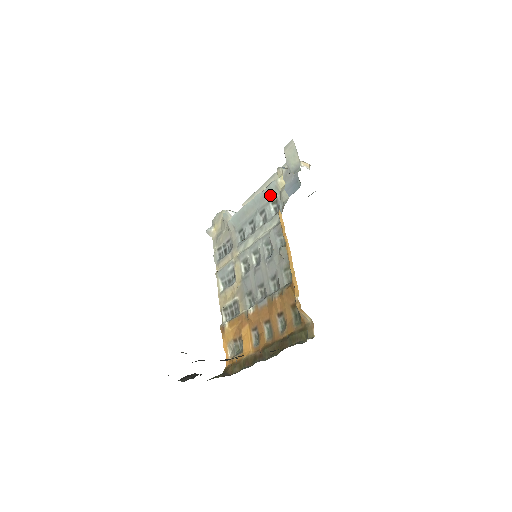
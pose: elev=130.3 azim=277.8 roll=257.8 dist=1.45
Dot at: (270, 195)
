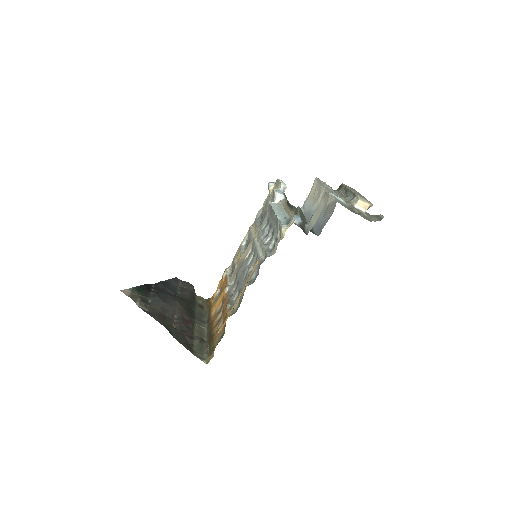
Dot at: (278, 230)
